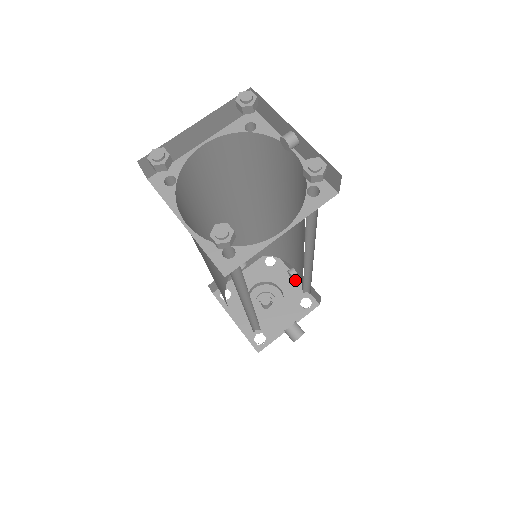
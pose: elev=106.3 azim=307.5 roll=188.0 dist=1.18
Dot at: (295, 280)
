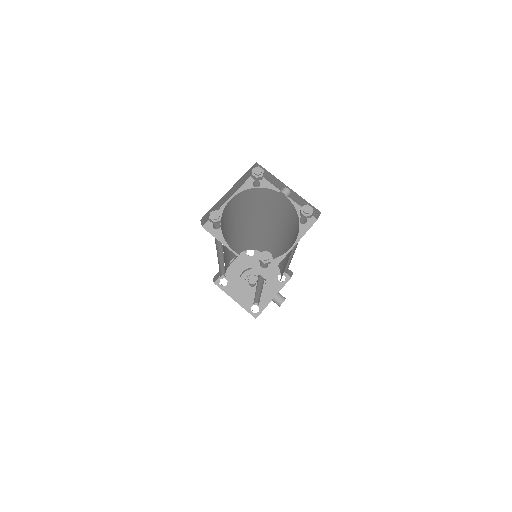
Dot at: occluded
